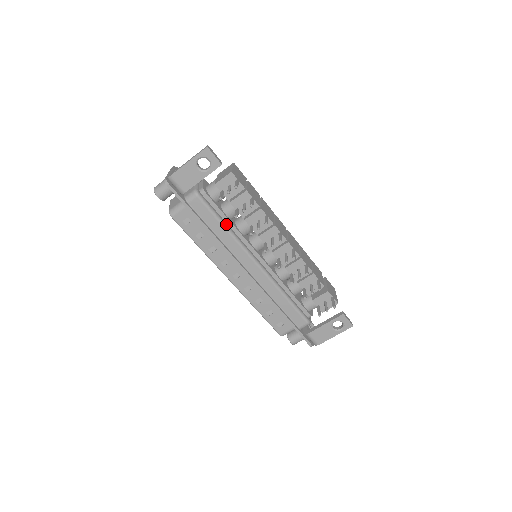
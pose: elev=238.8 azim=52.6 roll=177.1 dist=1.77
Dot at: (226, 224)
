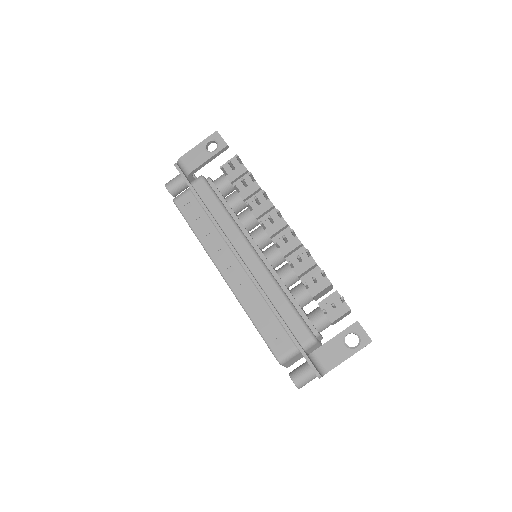
Dot at: (226, 208)
